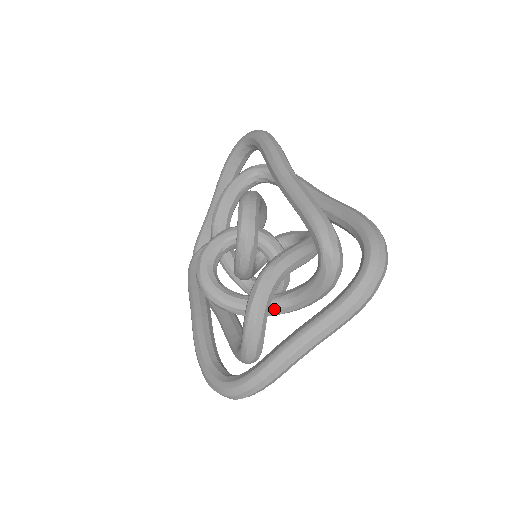
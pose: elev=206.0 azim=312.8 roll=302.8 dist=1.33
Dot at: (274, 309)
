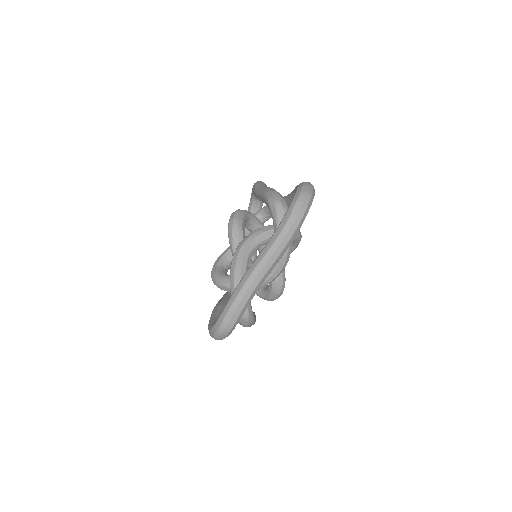
Dot at: occluded
